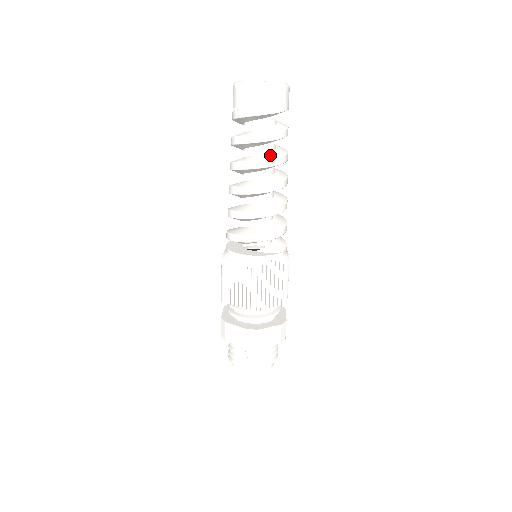
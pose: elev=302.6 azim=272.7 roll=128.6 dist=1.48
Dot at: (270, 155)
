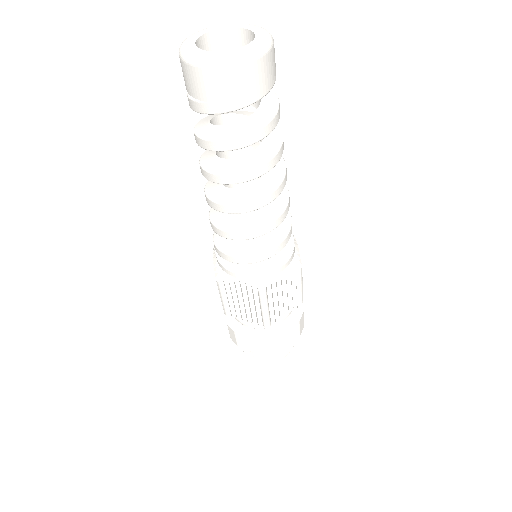
Dot at: (260, 155)
